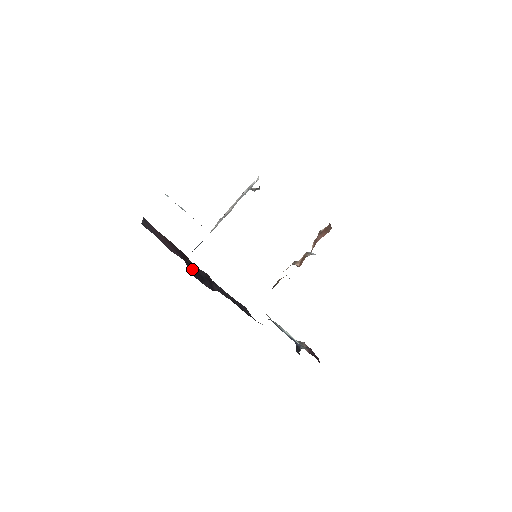
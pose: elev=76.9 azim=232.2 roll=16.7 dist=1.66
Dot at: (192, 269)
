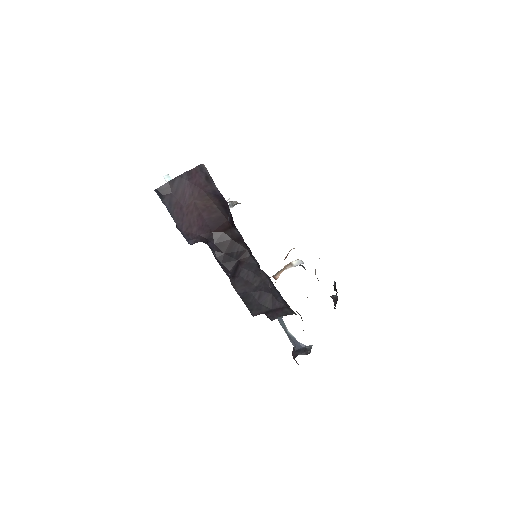
Dot at: (221, 246)
